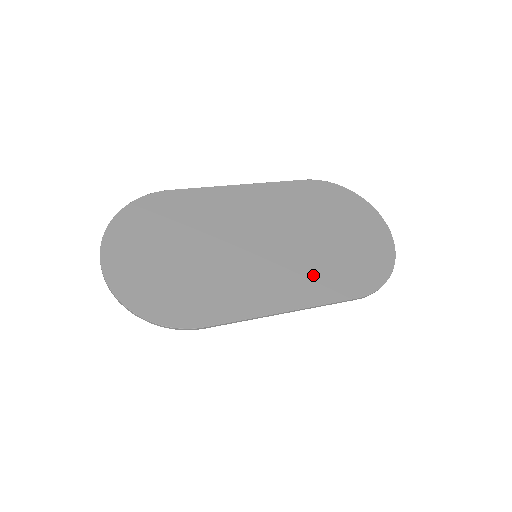
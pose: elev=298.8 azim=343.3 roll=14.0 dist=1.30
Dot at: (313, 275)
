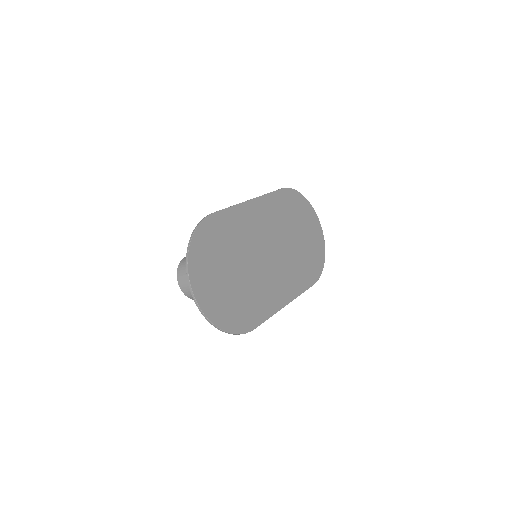
Dot at: (295, 273)
